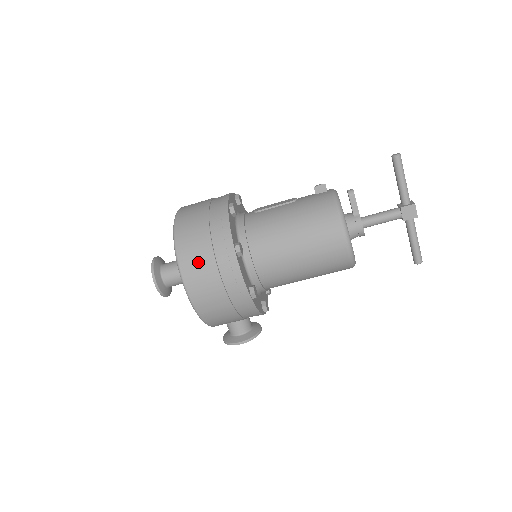
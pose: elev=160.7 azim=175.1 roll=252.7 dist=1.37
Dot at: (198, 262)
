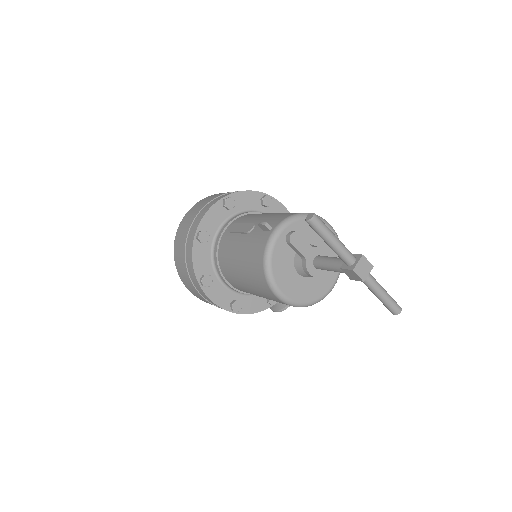
Dot at: (187, 282)
